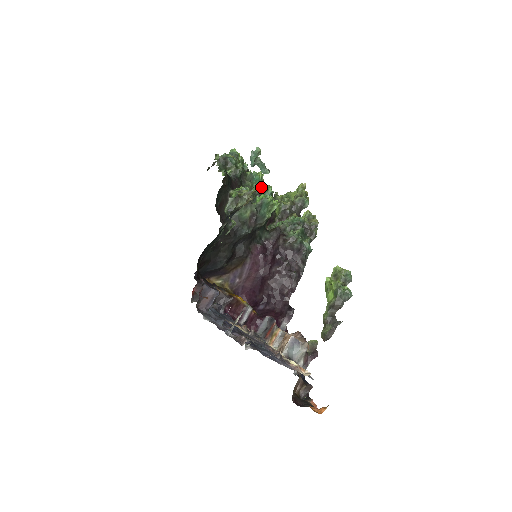
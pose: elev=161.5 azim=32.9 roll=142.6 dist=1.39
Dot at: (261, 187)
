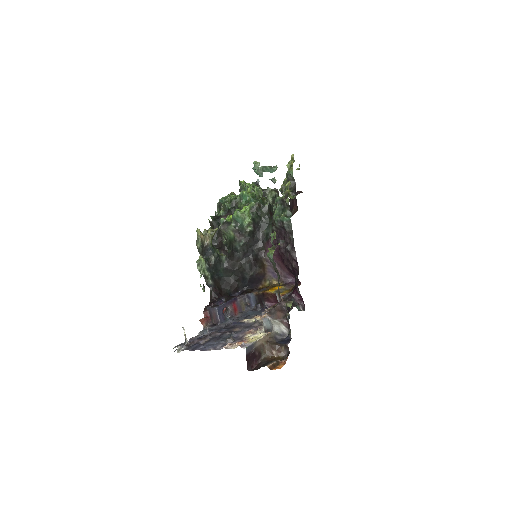
Dot at: occluded
